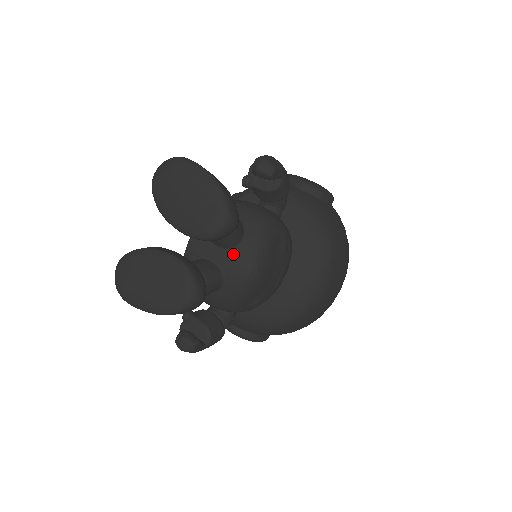
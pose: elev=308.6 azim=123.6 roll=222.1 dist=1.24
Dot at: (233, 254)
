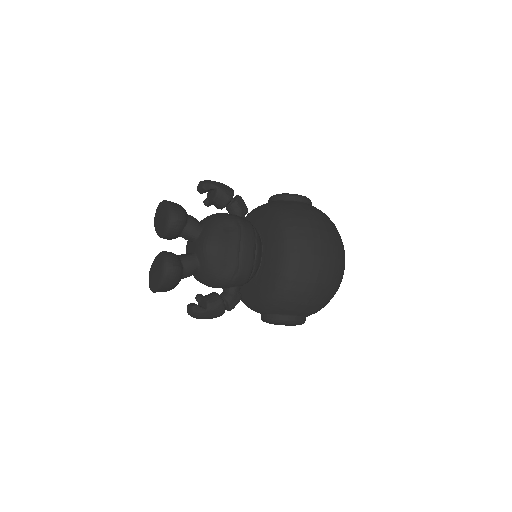
Dot at: (198, 241)
